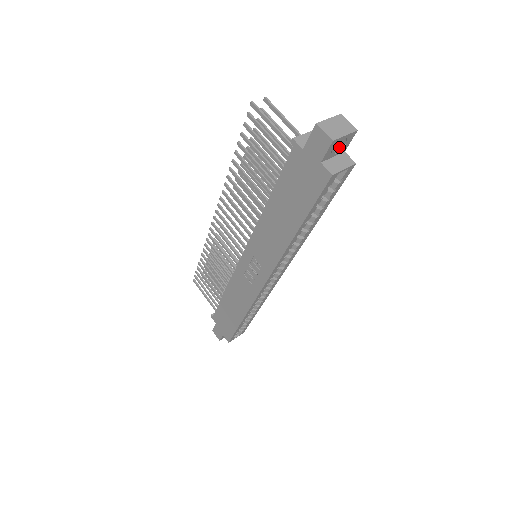
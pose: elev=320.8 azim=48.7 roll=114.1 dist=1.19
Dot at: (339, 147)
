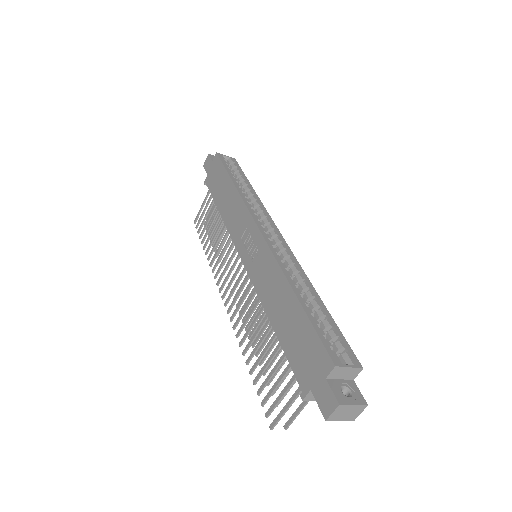
Dot at: occluded
